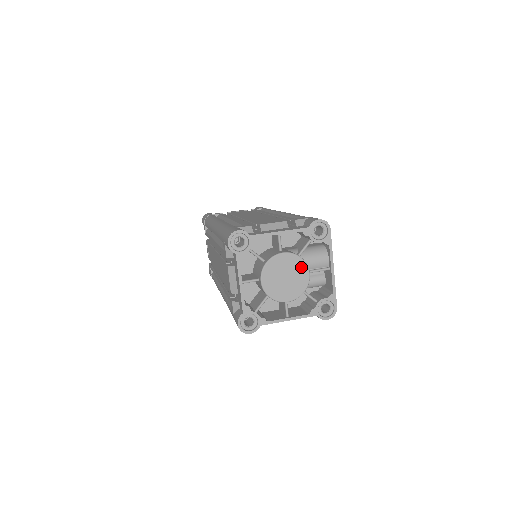
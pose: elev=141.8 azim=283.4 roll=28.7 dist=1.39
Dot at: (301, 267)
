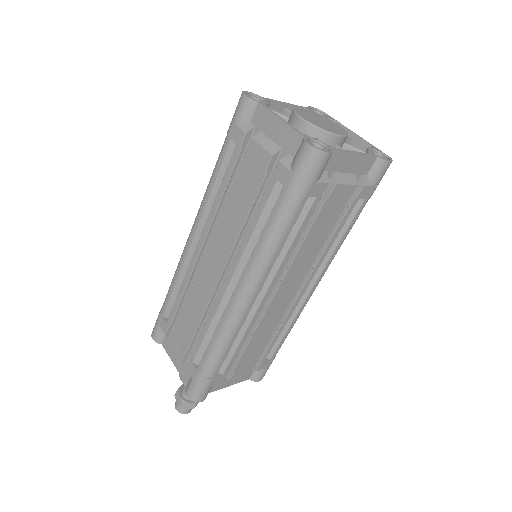
Dot at: (327, 120)
